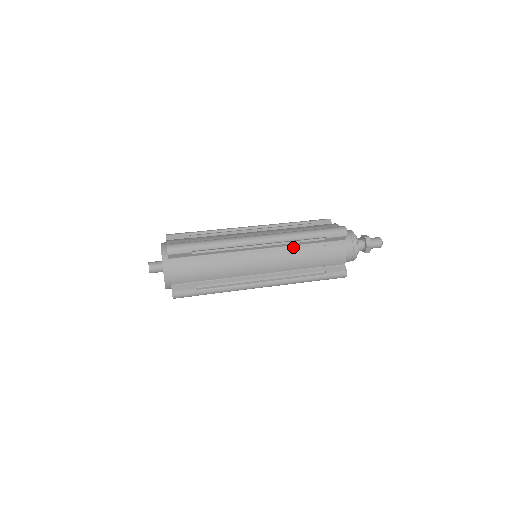
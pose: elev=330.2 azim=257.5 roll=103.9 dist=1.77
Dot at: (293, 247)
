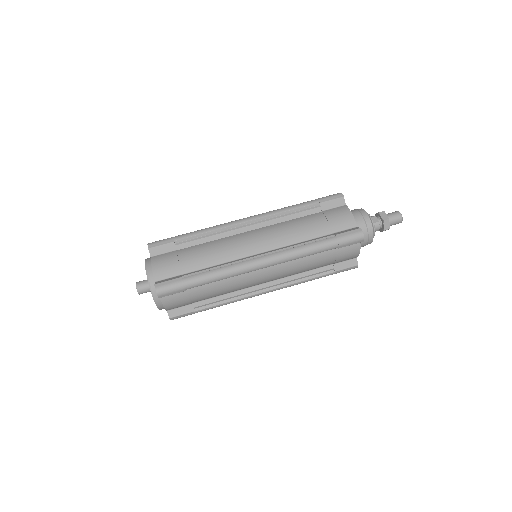
Dot at: (300, 259)
